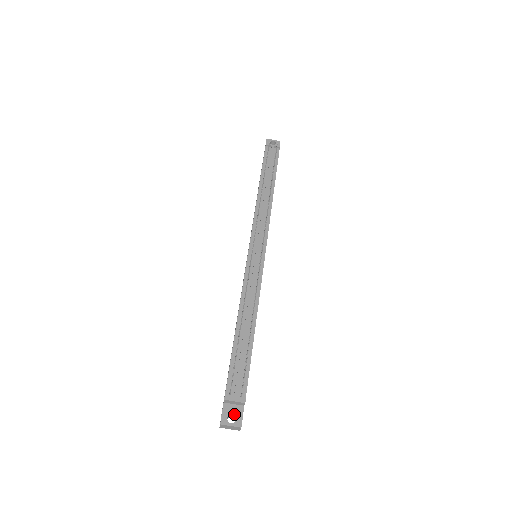
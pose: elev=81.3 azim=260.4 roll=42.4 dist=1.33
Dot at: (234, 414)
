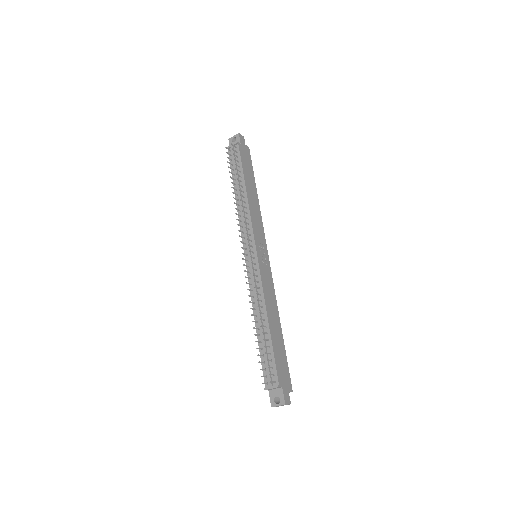
Dot at: (277, 396)
